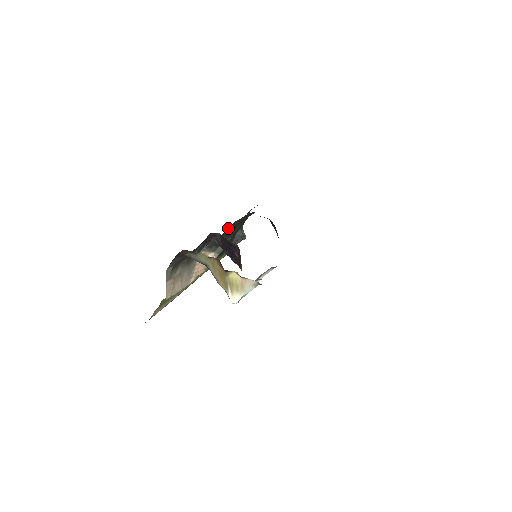
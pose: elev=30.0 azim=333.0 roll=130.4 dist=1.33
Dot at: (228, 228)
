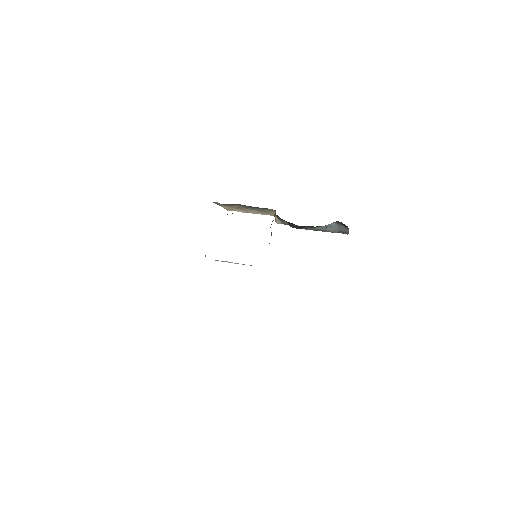
Dot at: occluded
